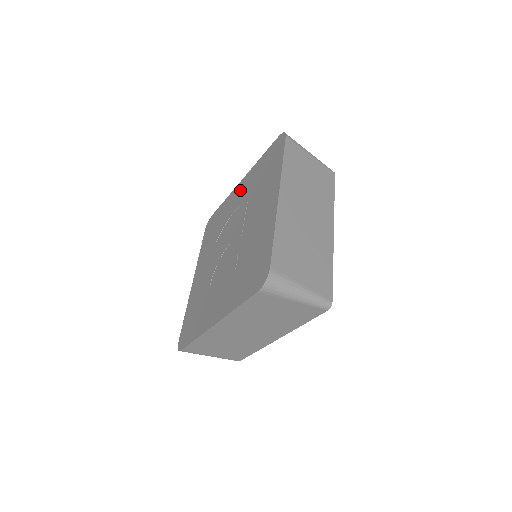
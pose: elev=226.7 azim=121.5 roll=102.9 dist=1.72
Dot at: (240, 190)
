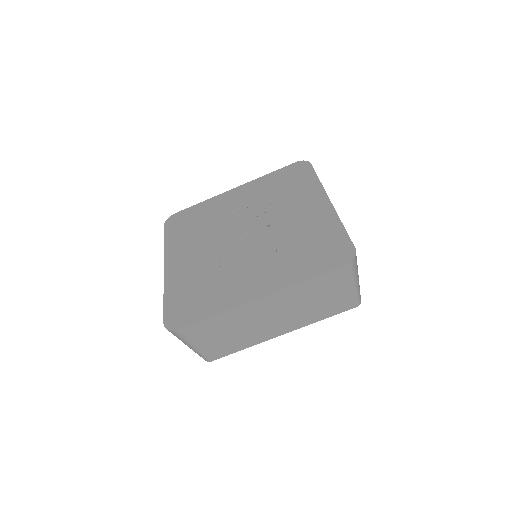
Dot at: (238, 195)
